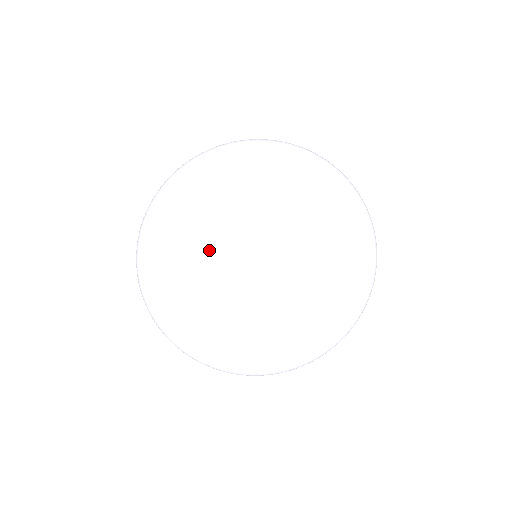
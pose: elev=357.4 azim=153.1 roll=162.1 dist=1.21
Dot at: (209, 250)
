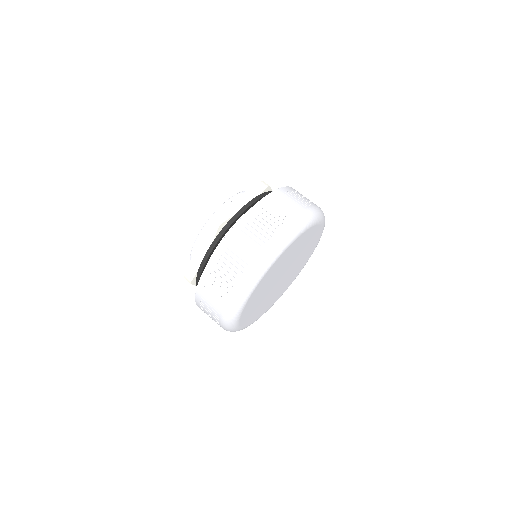
Dot at: (261, 298)
